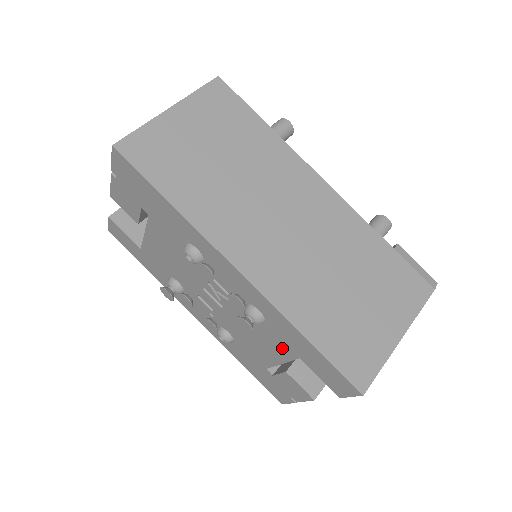
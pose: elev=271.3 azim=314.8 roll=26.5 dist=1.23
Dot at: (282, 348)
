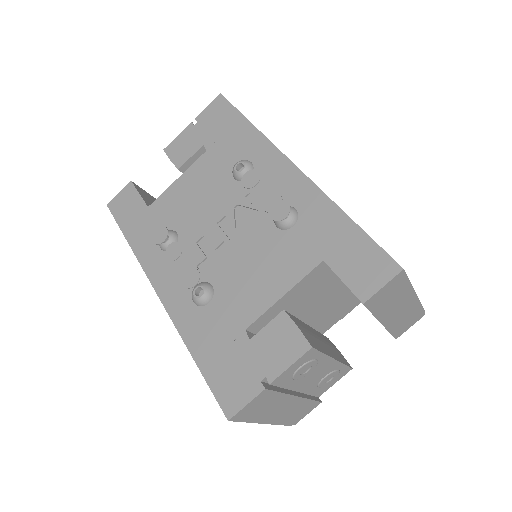
Dot at: (301, 258)
